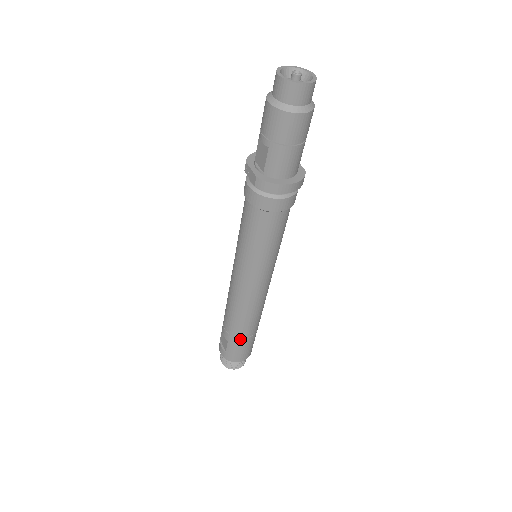
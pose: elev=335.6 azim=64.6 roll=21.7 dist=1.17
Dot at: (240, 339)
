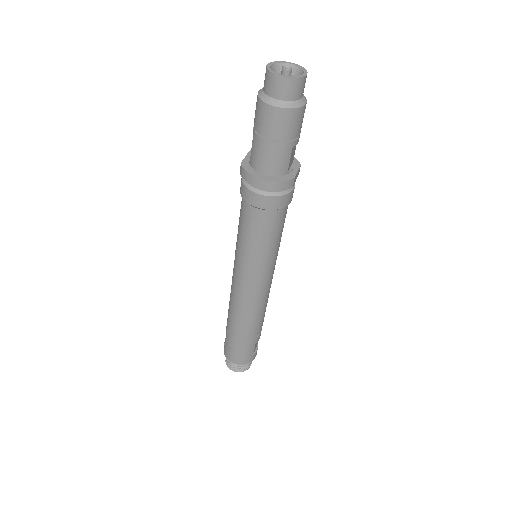
Dot at: (232, 336)
